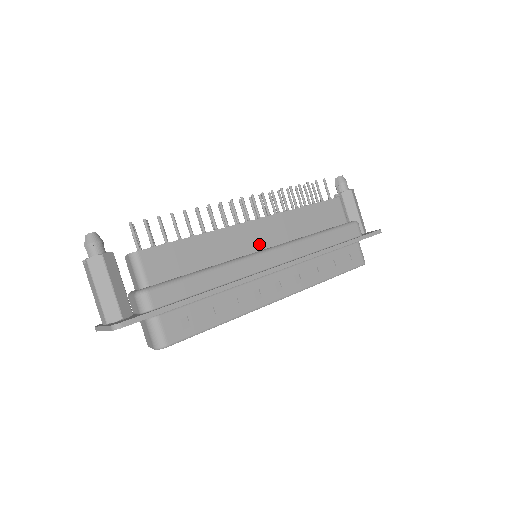
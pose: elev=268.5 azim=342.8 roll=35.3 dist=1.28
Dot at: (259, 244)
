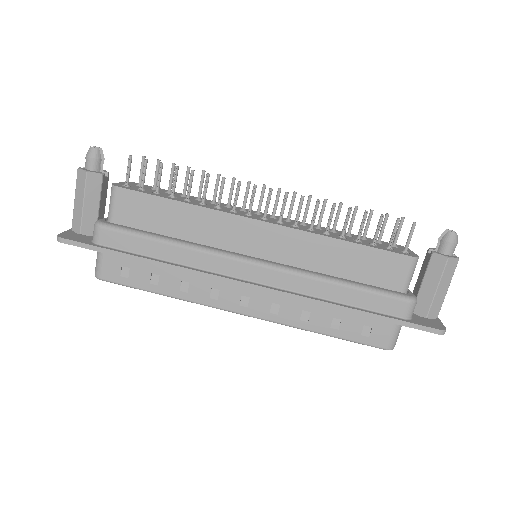
Dot at: (253, 248)
